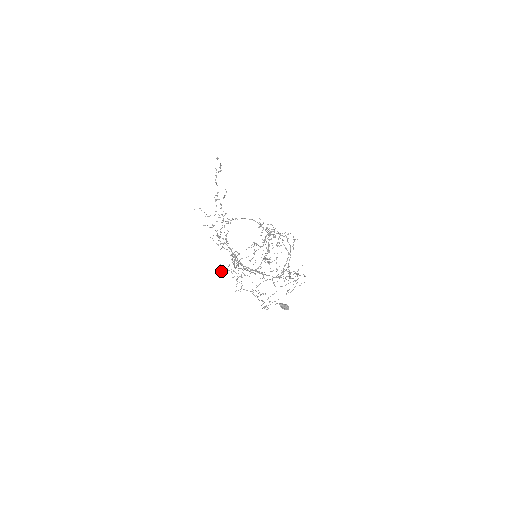
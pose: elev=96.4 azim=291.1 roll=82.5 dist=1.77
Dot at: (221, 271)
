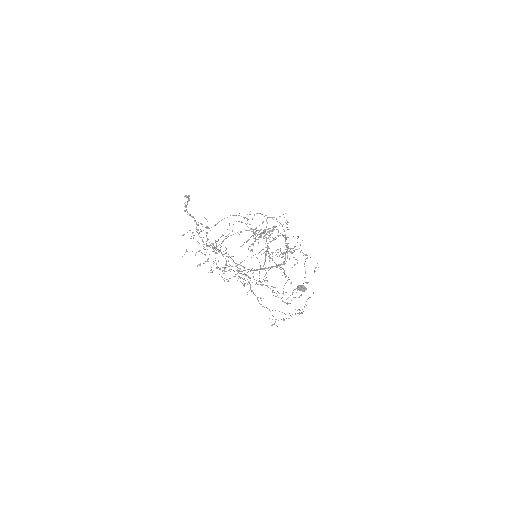
Dot at: (224, 281)
